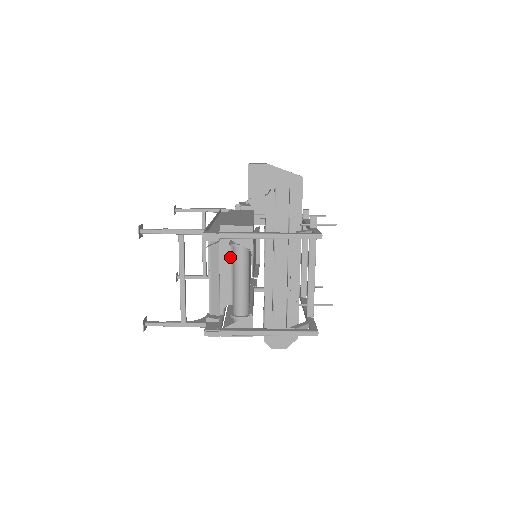
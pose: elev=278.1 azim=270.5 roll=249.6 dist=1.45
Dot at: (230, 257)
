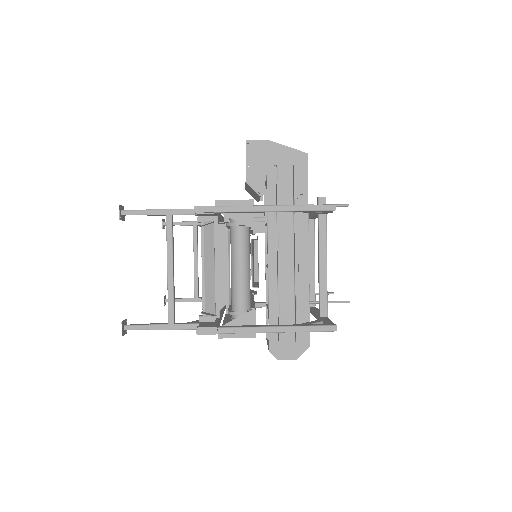
Dot at: (227, 247)
